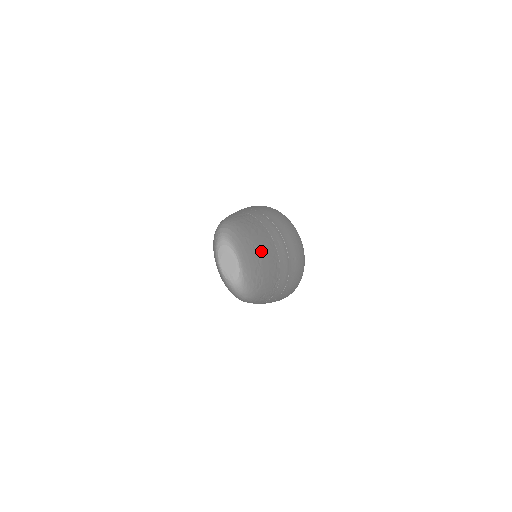
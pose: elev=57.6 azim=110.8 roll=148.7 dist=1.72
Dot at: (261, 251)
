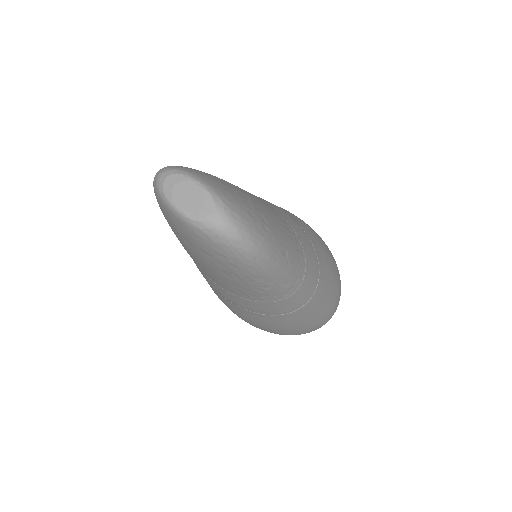
Dot at: occluded
